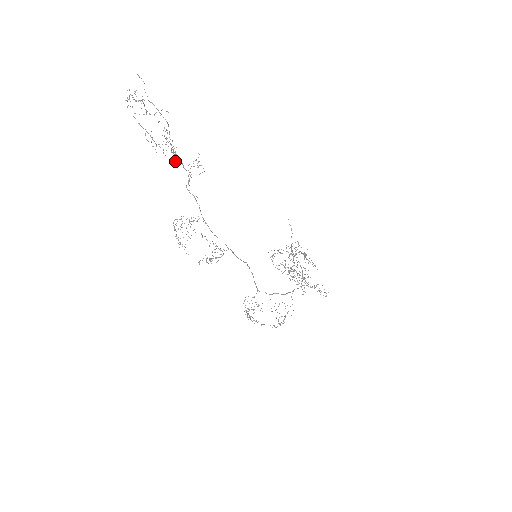
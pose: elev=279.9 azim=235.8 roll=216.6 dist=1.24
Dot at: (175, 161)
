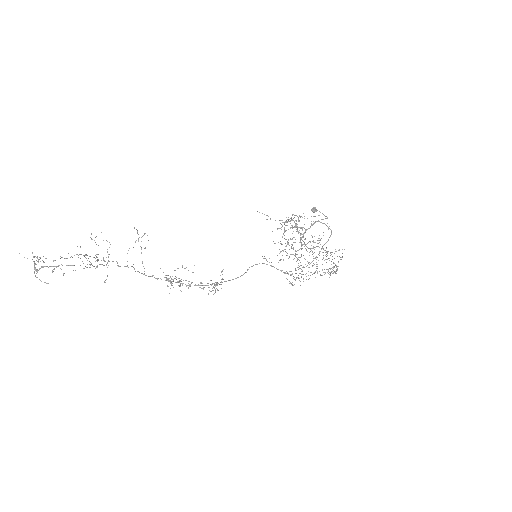
Dot at: (105, 280)
